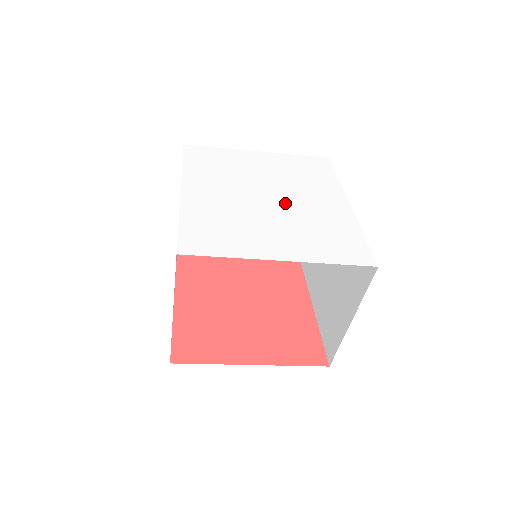
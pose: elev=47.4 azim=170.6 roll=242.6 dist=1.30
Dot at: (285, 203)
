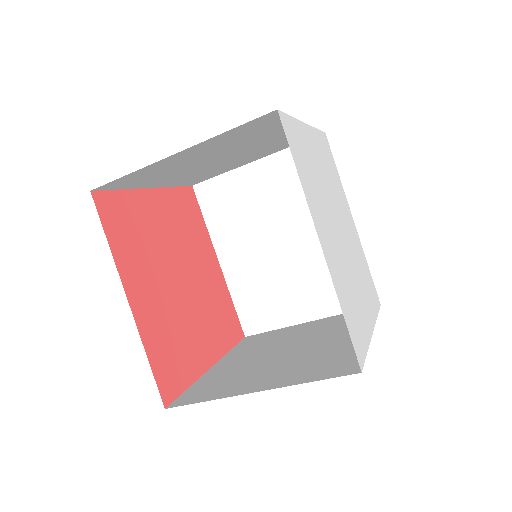
Dot at: (346, 234)
